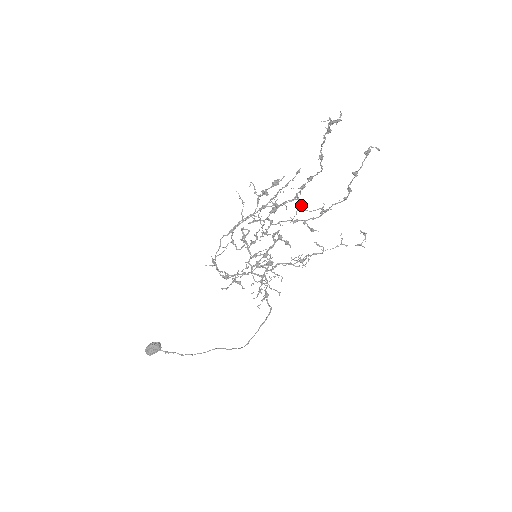
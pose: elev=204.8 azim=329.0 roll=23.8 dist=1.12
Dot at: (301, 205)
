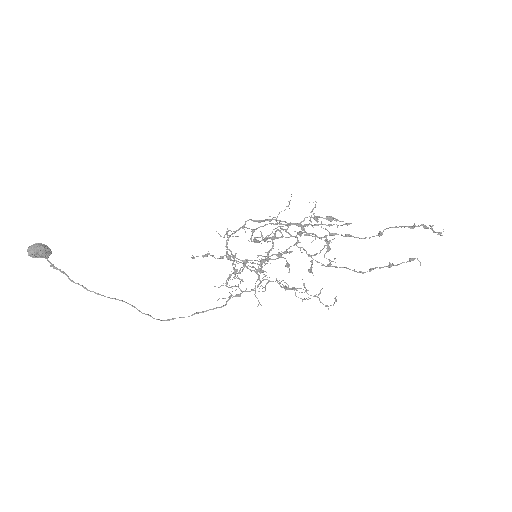
Dot at: (326, 248)
